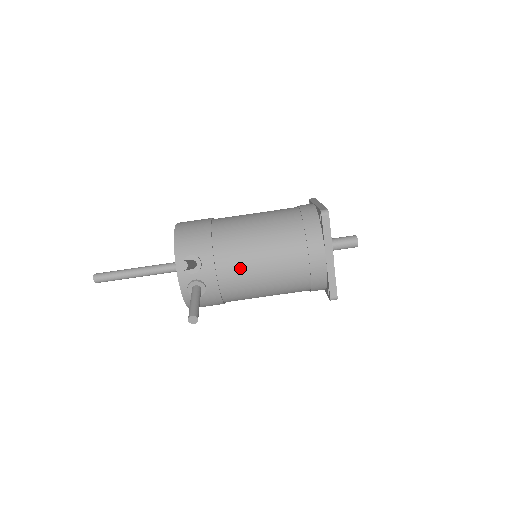
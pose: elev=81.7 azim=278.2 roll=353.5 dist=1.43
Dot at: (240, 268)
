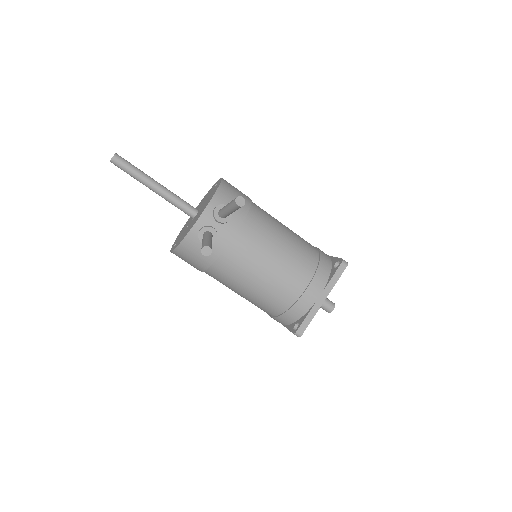
Dot at: (254, 250)
